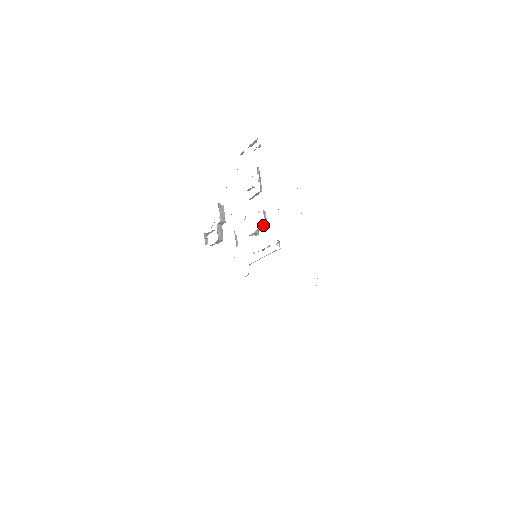
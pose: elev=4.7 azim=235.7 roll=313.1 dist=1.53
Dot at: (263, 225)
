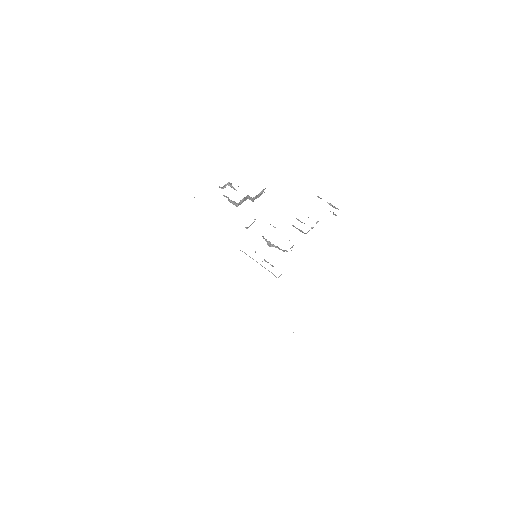
Dot at: (283, 250)
